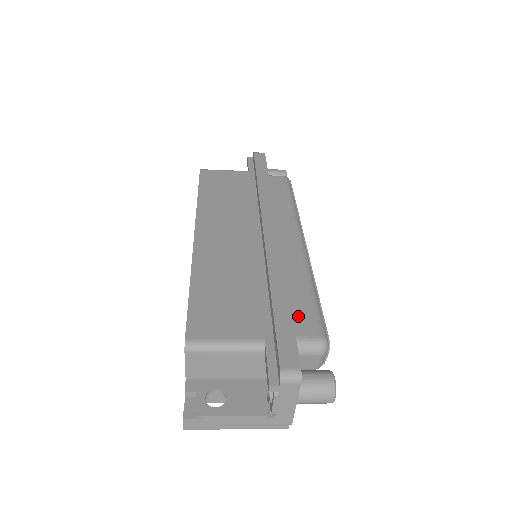
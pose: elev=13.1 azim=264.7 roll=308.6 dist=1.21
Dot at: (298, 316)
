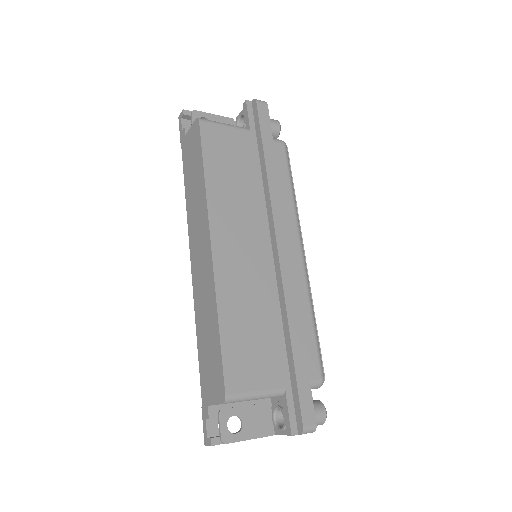
Dot at: occluded
